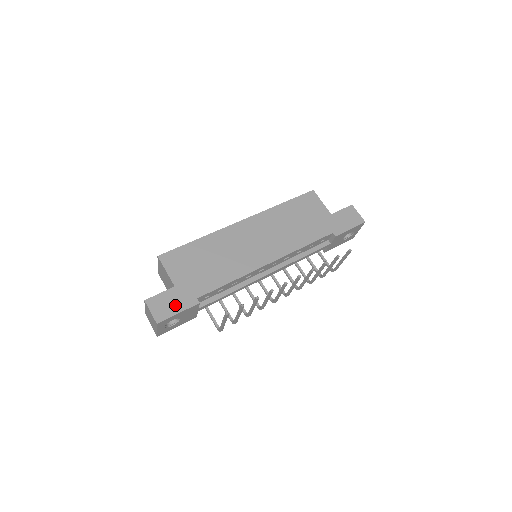
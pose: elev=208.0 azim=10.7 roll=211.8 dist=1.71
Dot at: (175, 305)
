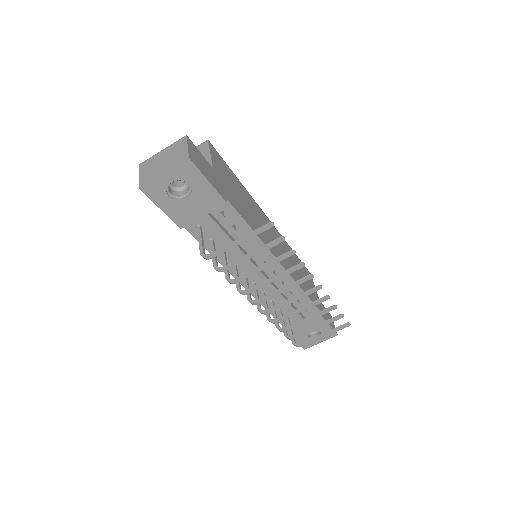
Dot at: (209, 174)
